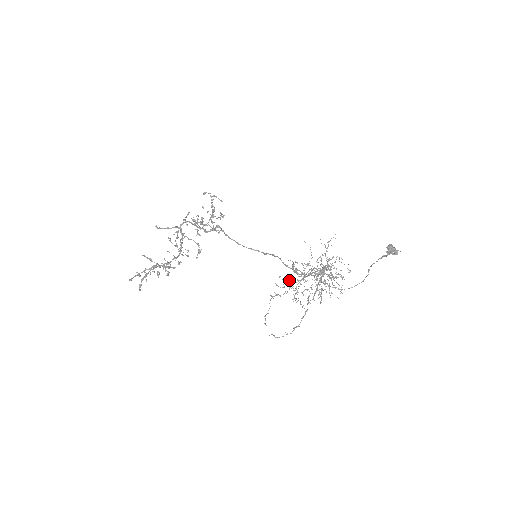
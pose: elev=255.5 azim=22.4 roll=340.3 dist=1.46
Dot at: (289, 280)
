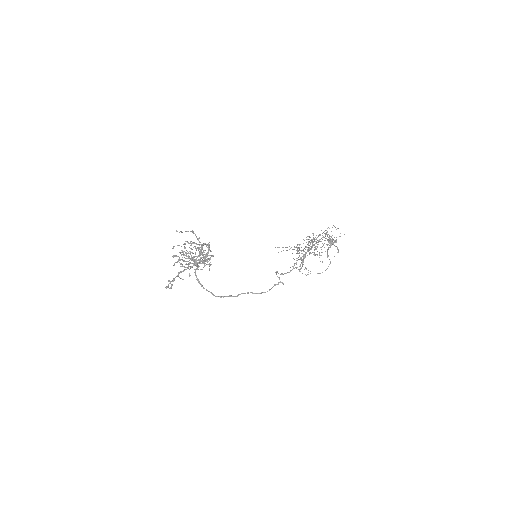
Dot at: (299, 247)
